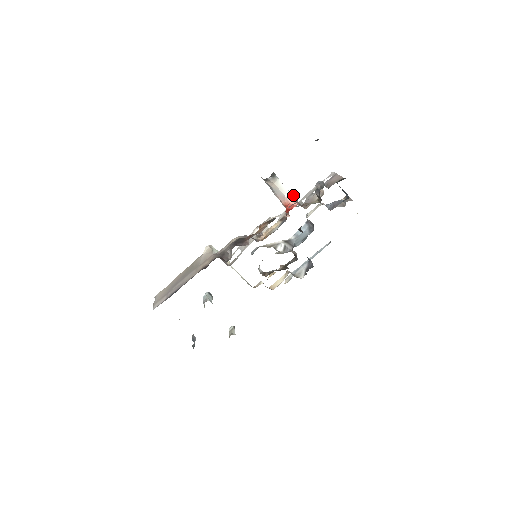
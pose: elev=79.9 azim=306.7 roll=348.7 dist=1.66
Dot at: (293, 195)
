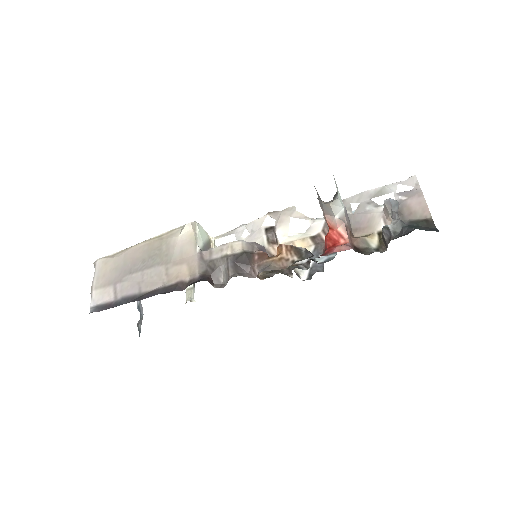
Dot at: occluded
